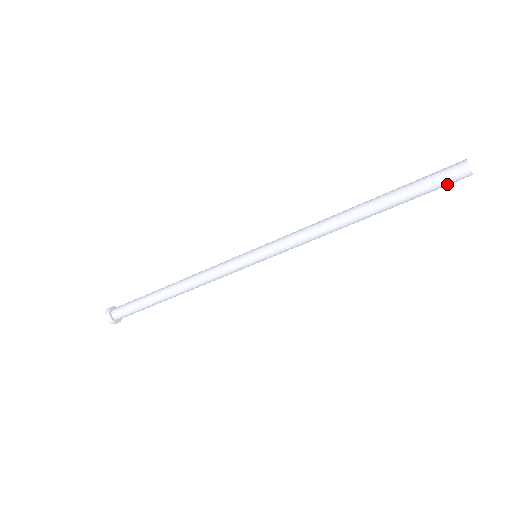
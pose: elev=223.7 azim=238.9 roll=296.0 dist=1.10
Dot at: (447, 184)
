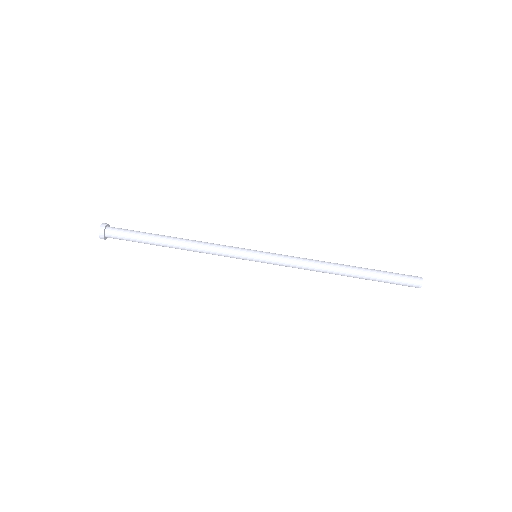
Dot at: (405, 283)
